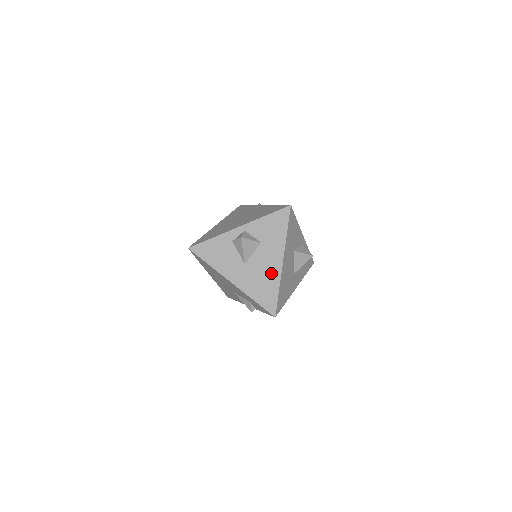
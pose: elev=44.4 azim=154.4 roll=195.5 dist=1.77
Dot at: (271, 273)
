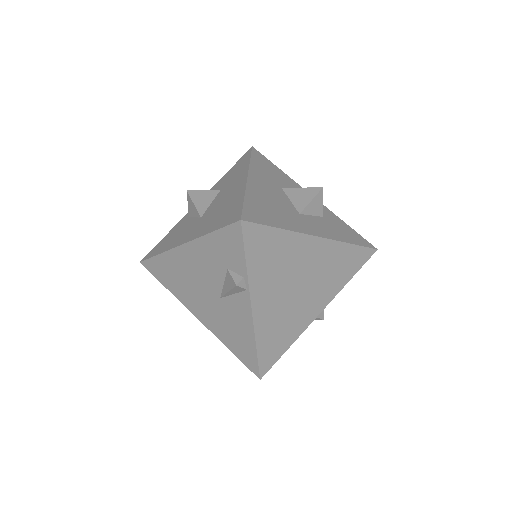
Dot at: (233, 195)
